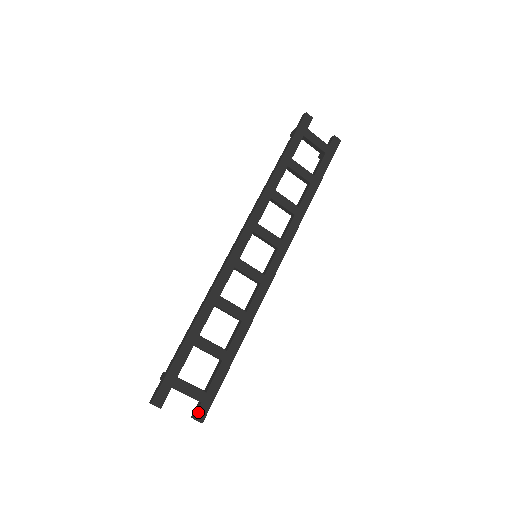
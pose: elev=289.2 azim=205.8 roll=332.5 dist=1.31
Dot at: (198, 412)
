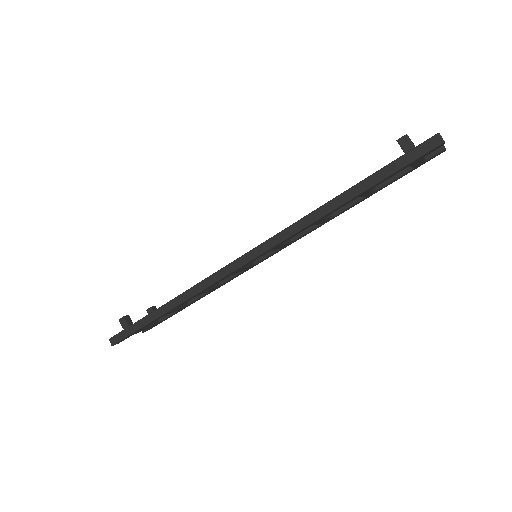
Dot at: occluded
